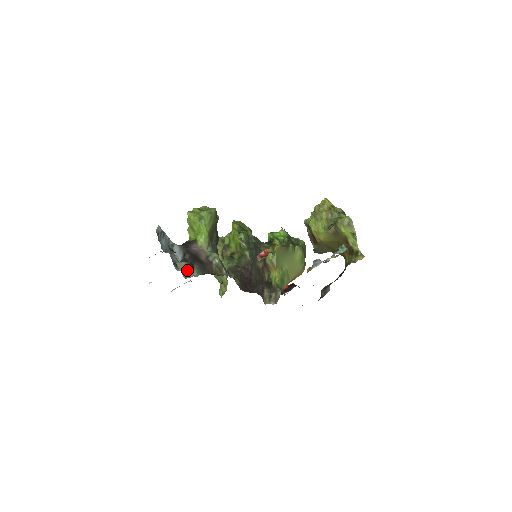
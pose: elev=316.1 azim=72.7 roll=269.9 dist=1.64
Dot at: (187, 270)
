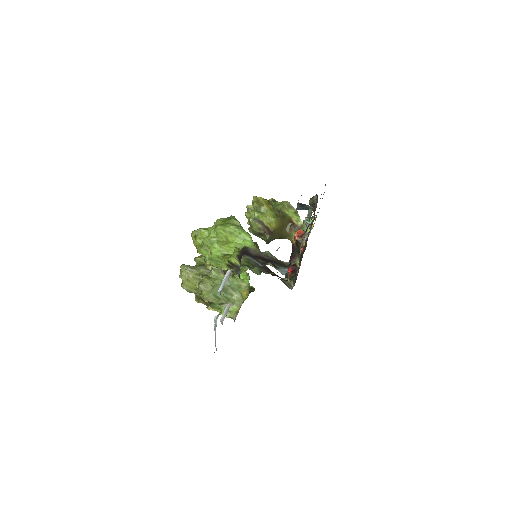
Dot at: (276, 269)
